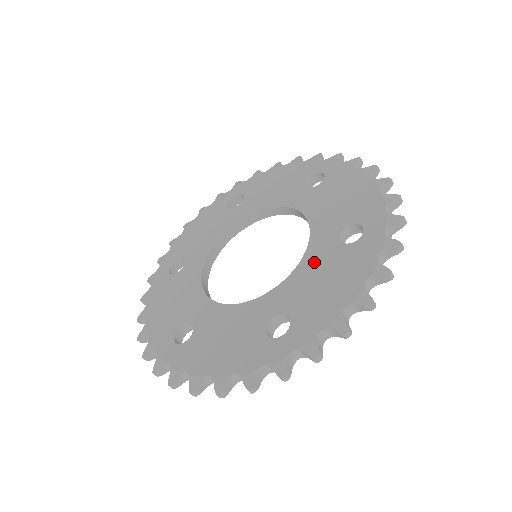
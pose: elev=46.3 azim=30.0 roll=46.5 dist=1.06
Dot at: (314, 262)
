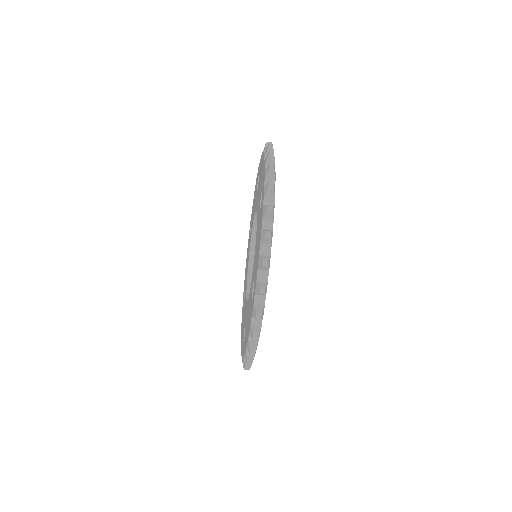
Dot at: (257, 235)
